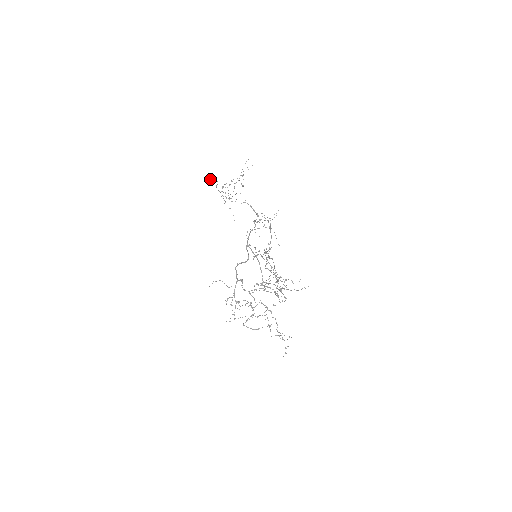
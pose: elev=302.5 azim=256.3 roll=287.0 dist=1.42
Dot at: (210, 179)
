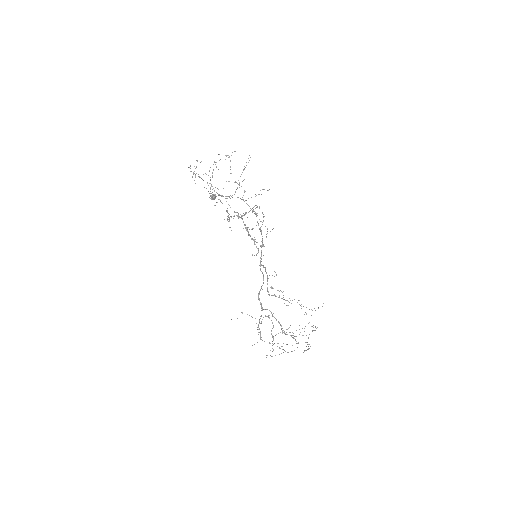
Dot at: (211, 199)
